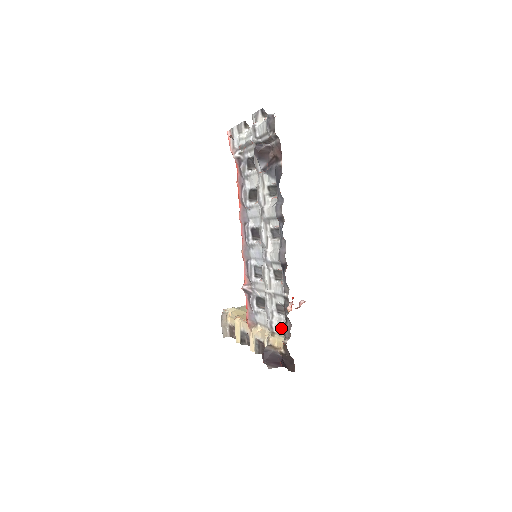
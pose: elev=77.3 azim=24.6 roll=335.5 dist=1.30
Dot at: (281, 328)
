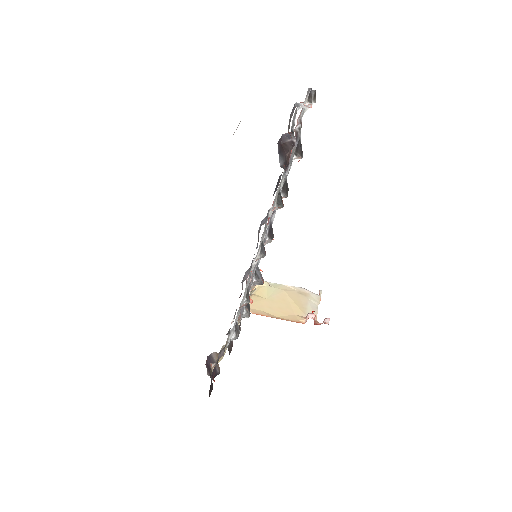
Dot at: (225, 347)
